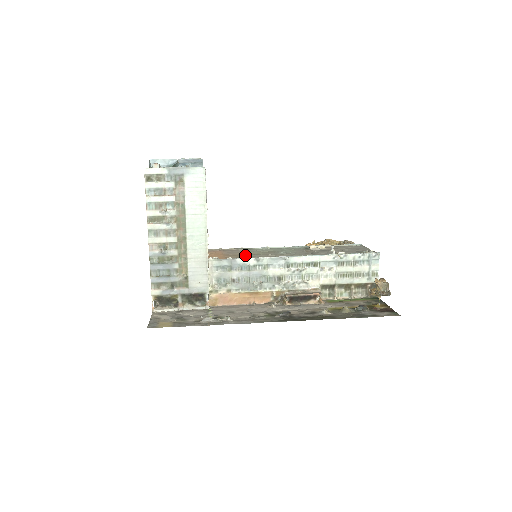
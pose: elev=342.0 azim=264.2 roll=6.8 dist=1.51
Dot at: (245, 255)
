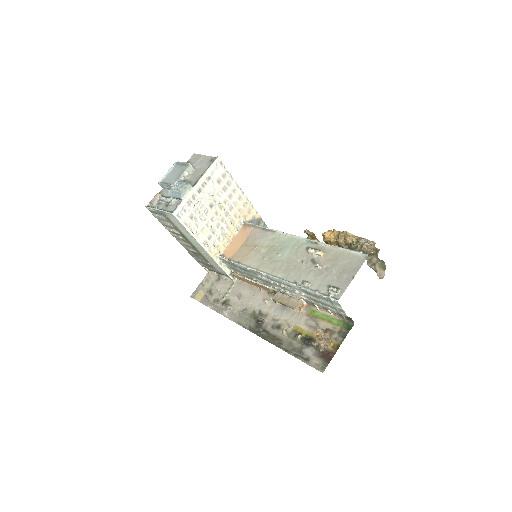
Dot at: (249, 253)
